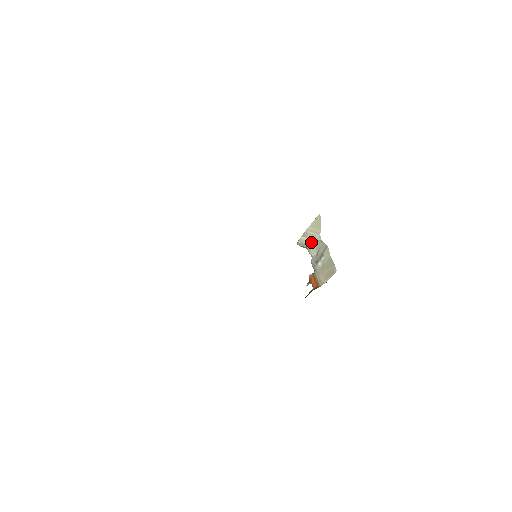
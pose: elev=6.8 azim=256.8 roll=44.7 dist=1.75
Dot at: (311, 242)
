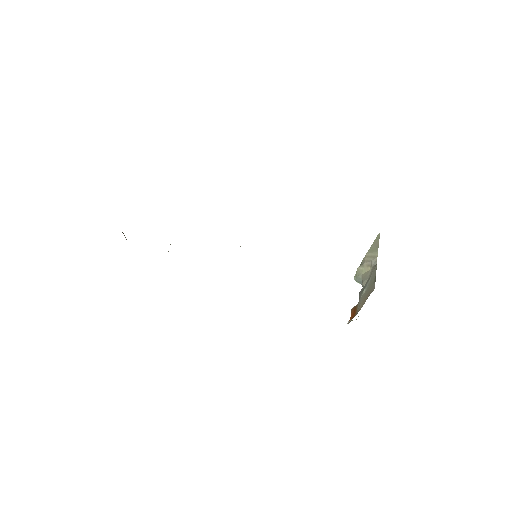
Dot at: (367, 271)
